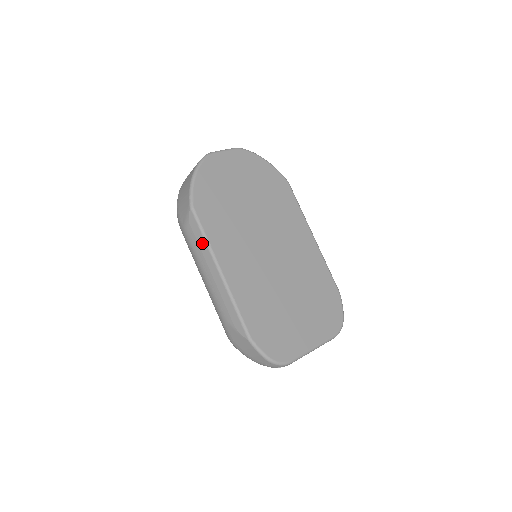
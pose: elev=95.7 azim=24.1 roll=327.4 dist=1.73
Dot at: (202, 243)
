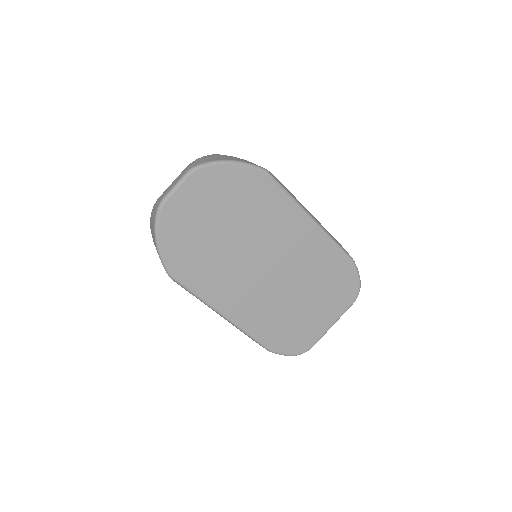
Dot at: occluded
